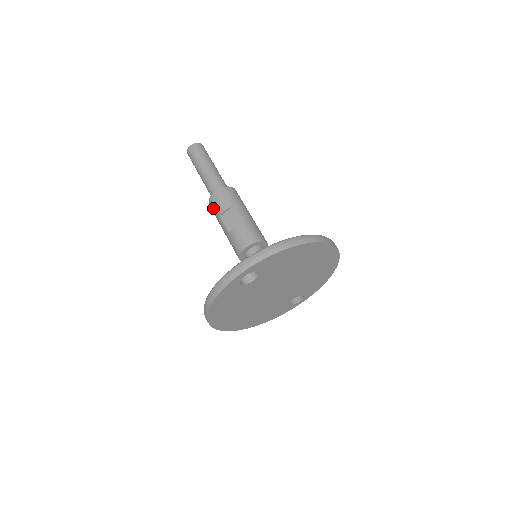
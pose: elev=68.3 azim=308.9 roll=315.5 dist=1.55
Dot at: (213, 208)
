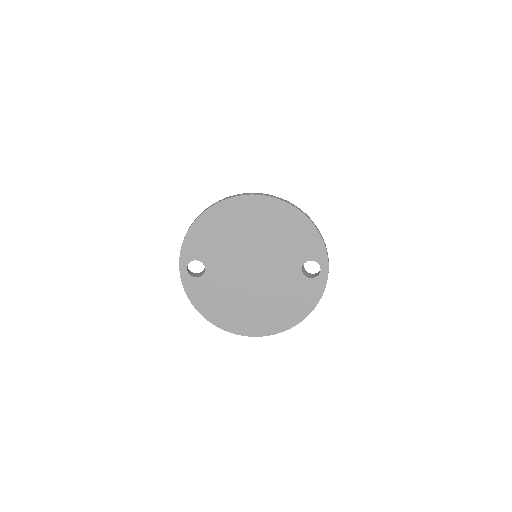
Dot at: occluded
